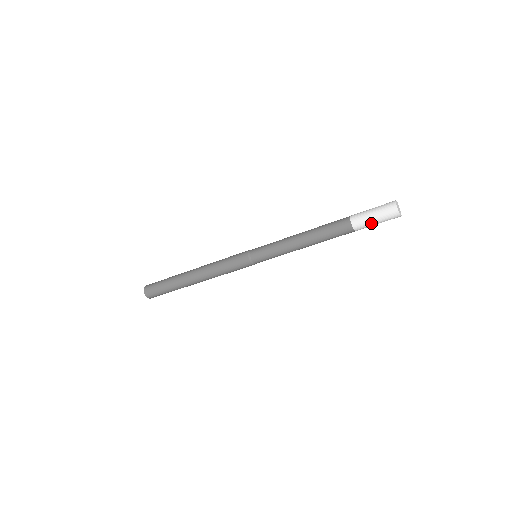
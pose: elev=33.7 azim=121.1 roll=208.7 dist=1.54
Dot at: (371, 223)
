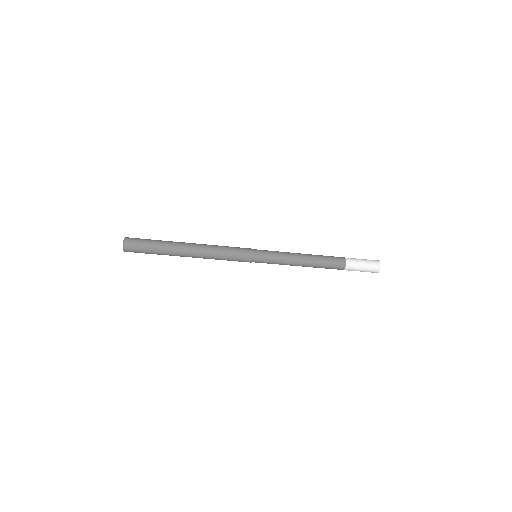
Dot at: (359, 269)
